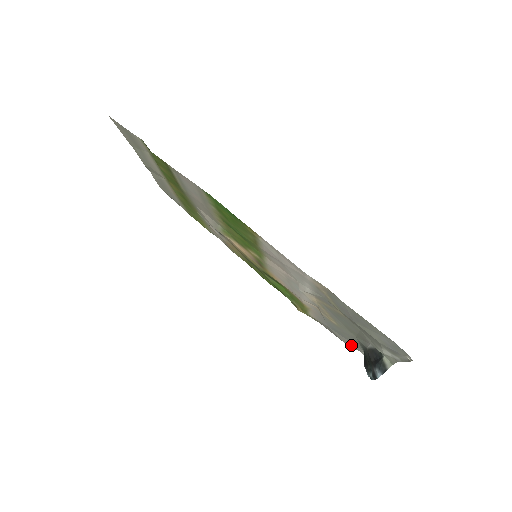
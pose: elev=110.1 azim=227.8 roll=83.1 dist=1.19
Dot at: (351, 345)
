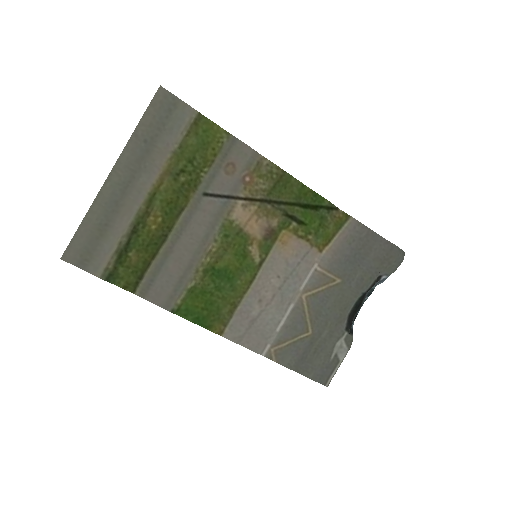
Dot at: (384, 247)
